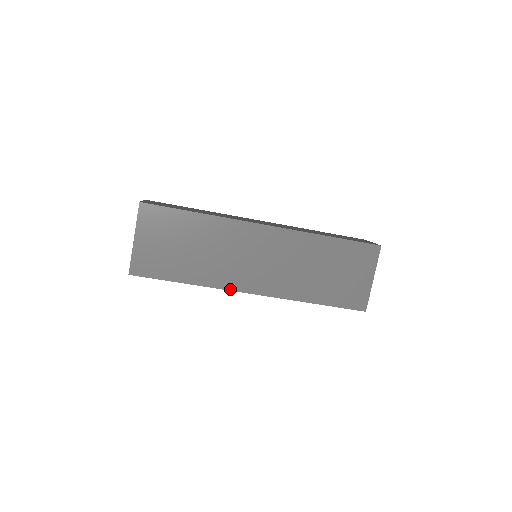
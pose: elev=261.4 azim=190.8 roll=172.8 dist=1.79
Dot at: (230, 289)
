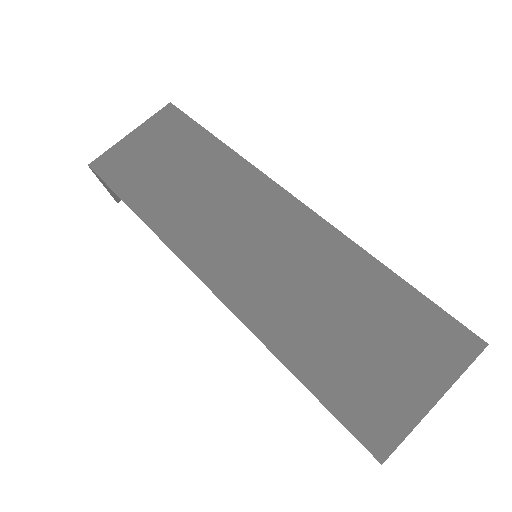
Dot at: (178, 253)
